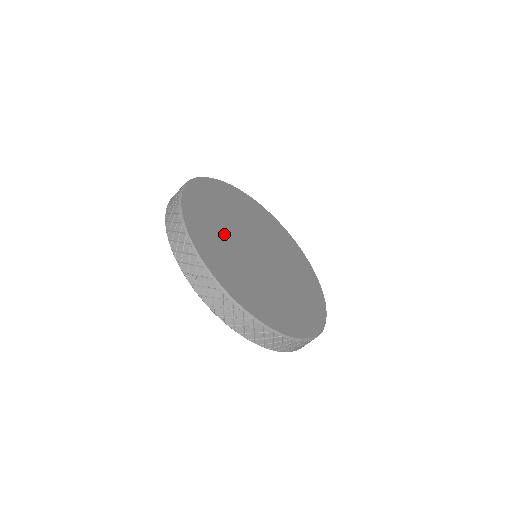
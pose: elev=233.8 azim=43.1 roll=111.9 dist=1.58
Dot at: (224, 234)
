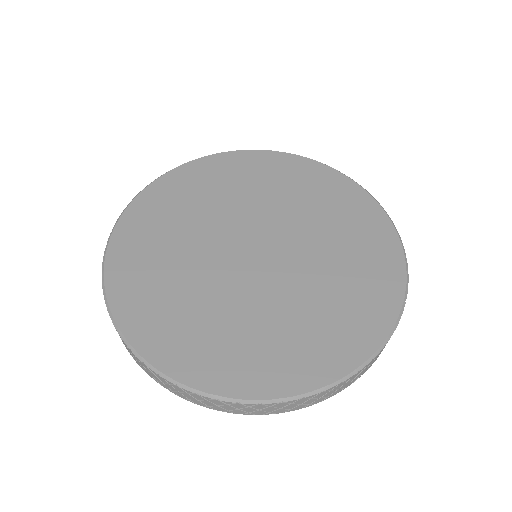
Dot at: (194, 221)
